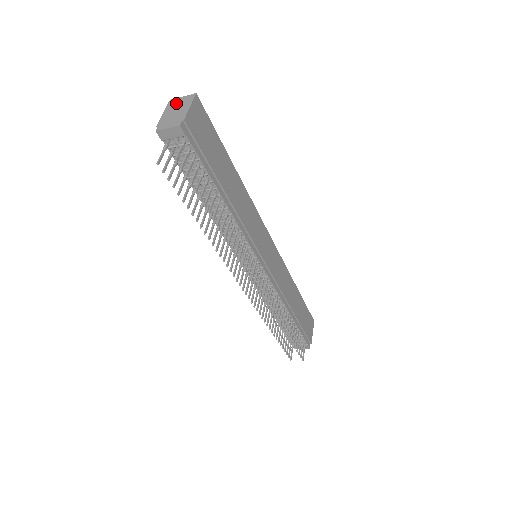
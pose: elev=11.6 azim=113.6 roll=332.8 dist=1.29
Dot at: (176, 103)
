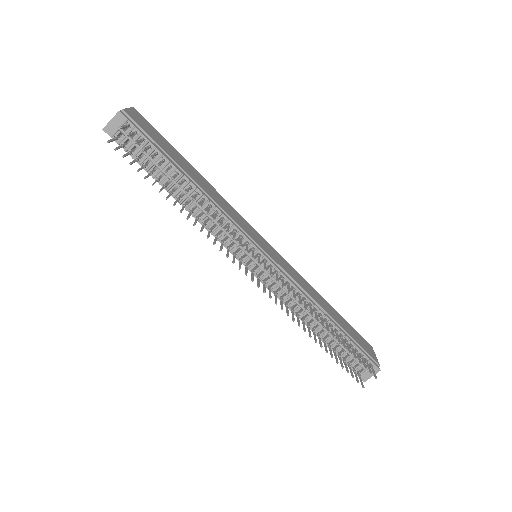
Dot at: occluded
